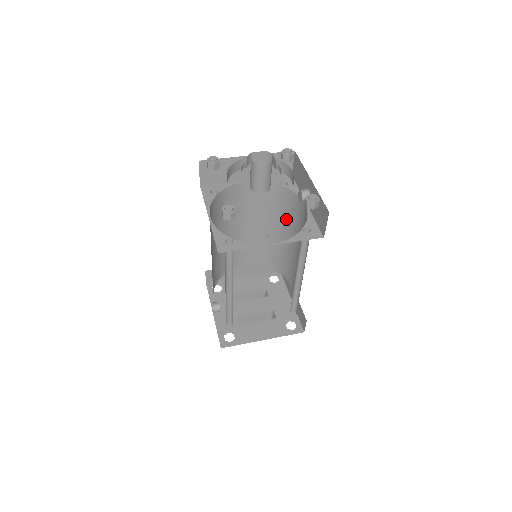
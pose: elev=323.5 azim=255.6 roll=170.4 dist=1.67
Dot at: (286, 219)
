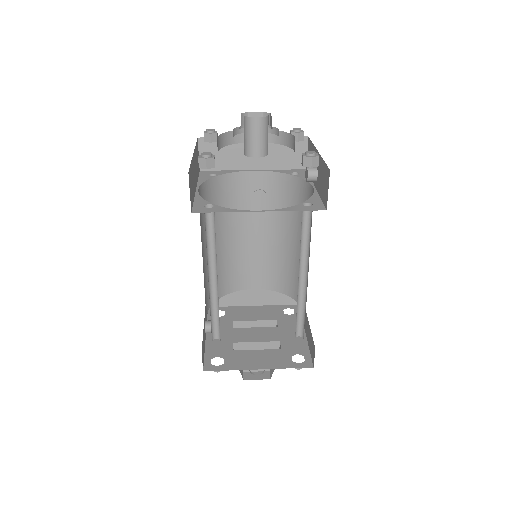
Dot at: (297, 219)
